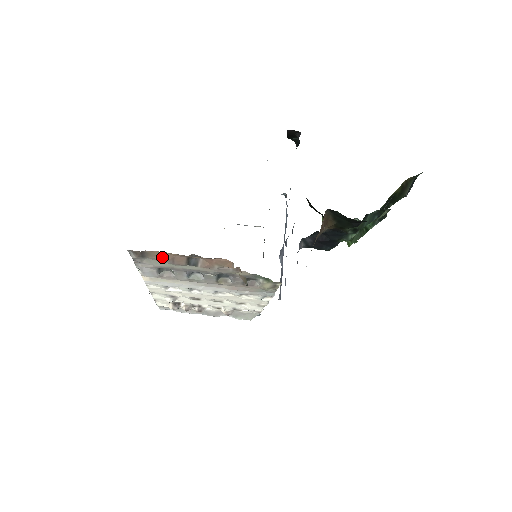
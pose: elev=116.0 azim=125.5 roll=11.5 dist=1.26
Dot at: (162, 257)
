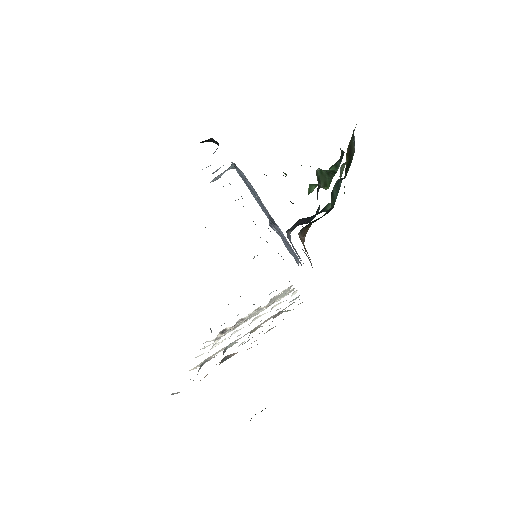
Dot at: occluded
